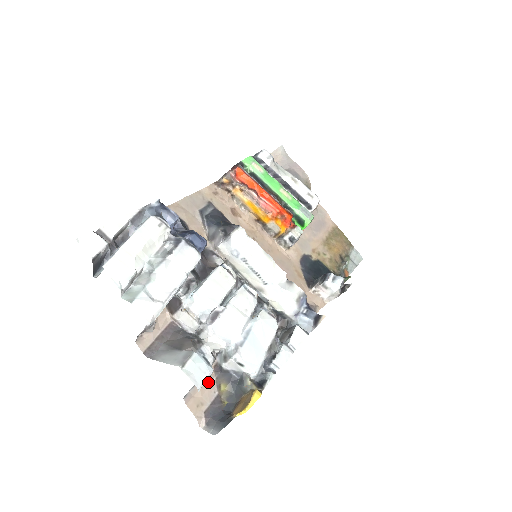
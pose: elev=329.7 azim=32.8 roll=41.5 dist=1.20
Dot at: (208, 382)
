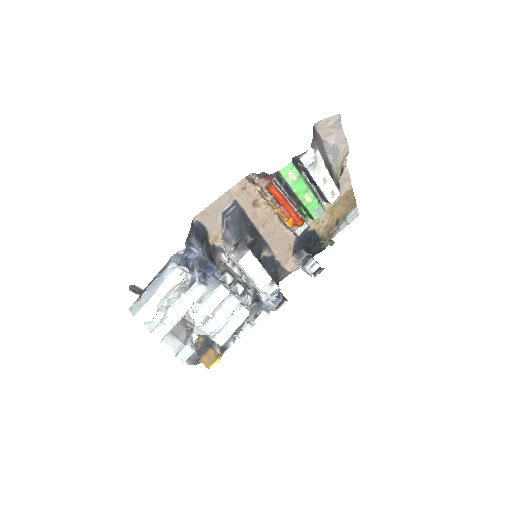
Dot at: occluded
